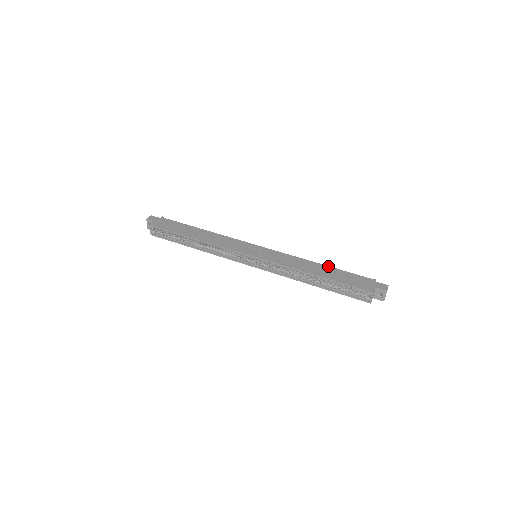
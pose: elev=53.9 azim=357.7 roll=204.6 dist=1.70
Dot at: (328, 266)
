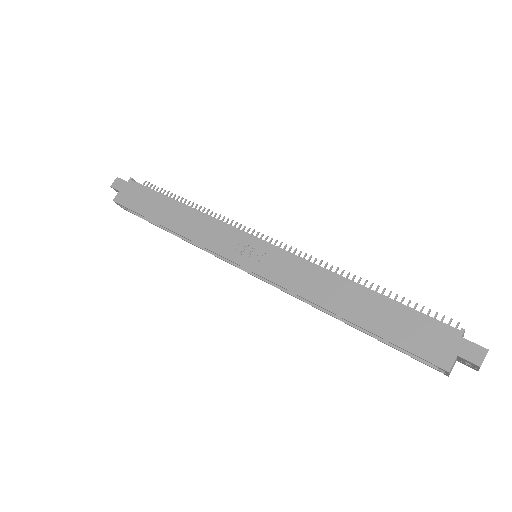
Dot at: (370, 291)
